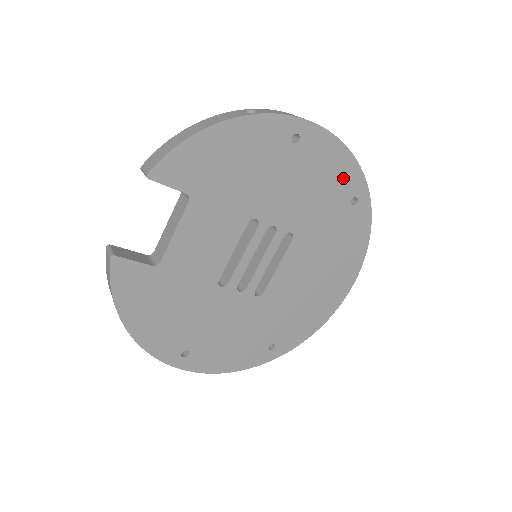
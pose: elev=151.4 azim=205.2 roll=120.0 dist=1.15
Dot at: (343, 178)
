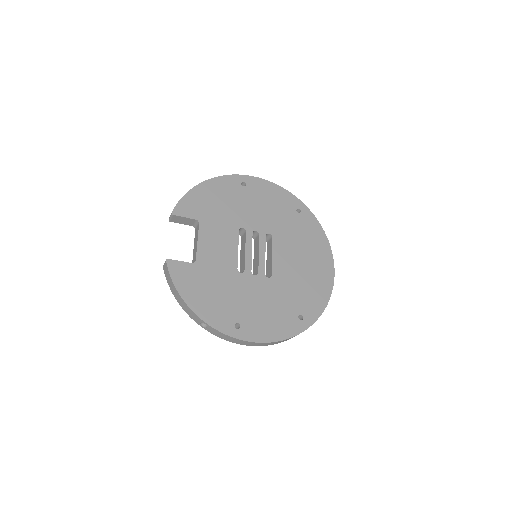
Dot at: (283, 200)
